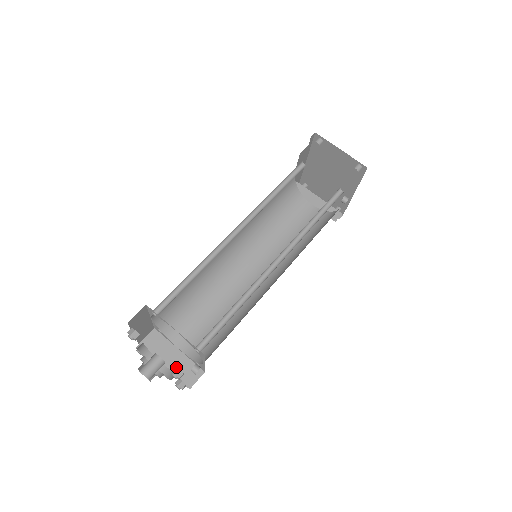
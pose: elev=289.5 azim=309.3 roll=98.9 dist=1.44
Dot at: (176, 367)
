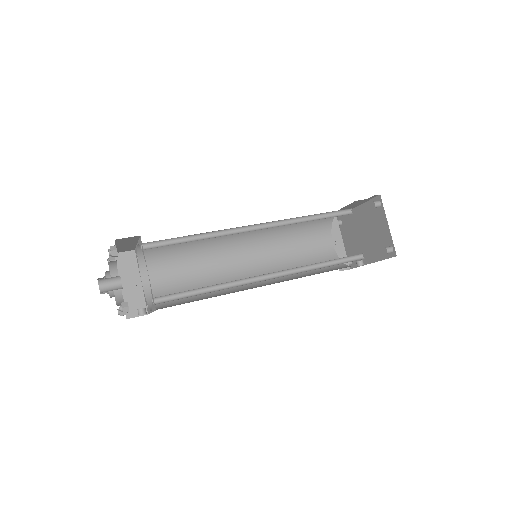
Dot at: (127, 303)
